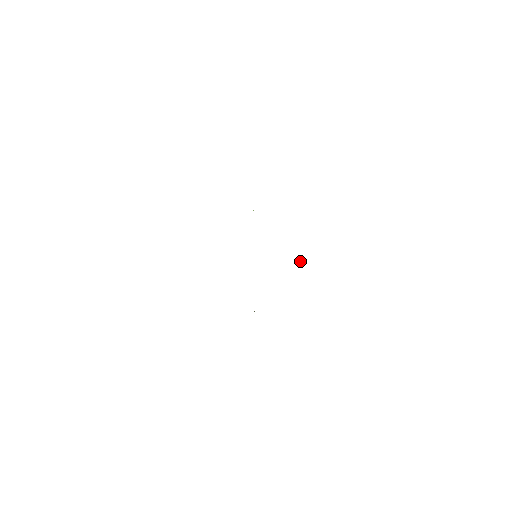
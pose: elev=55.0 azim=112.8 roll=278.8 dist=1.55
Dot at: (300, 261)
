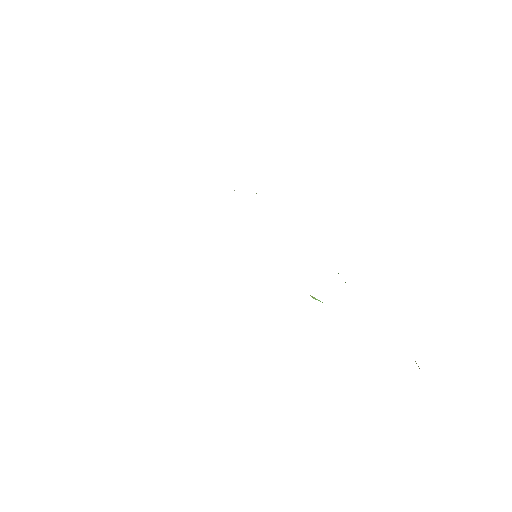
Dot at: (317, 299)
